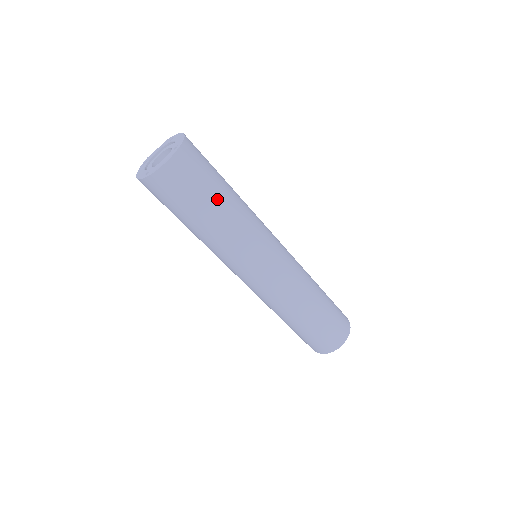
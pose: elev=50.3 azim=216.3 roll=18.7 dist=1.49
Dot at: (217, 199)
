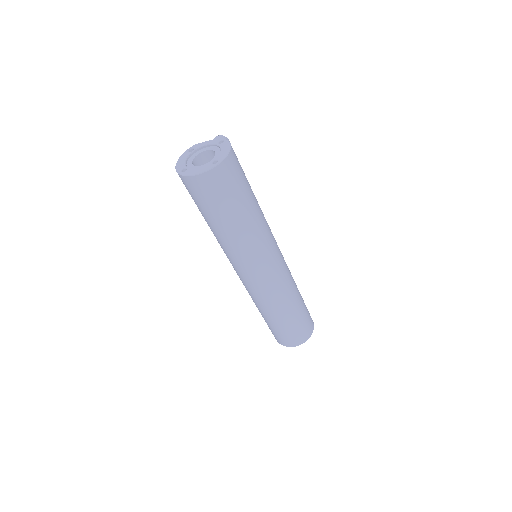
Dot at: (235, 214)
